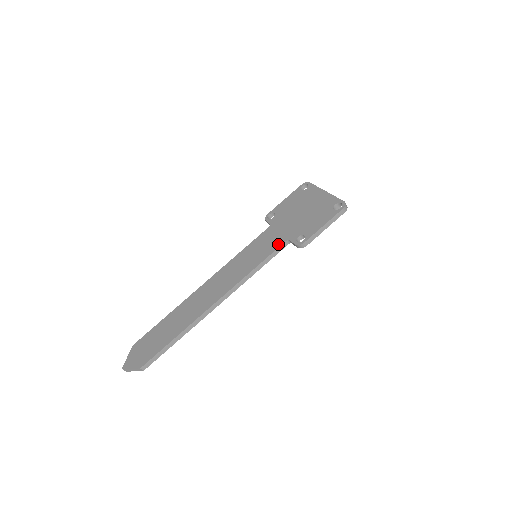
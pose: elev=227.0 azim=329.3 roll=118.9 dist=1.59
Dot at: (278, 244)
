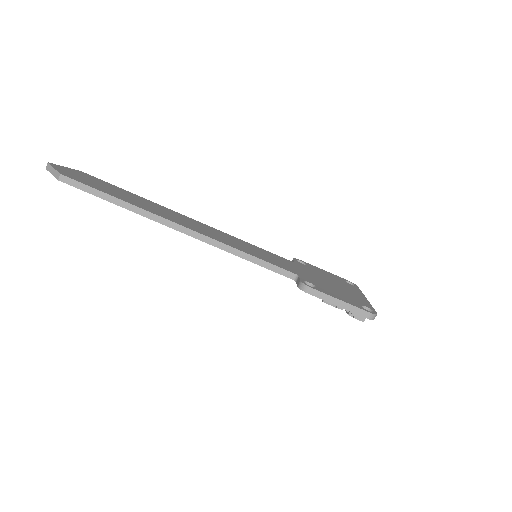
Dot at: (286, 268)
